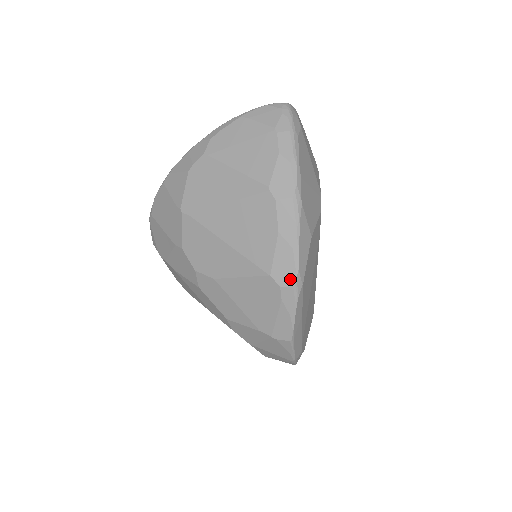
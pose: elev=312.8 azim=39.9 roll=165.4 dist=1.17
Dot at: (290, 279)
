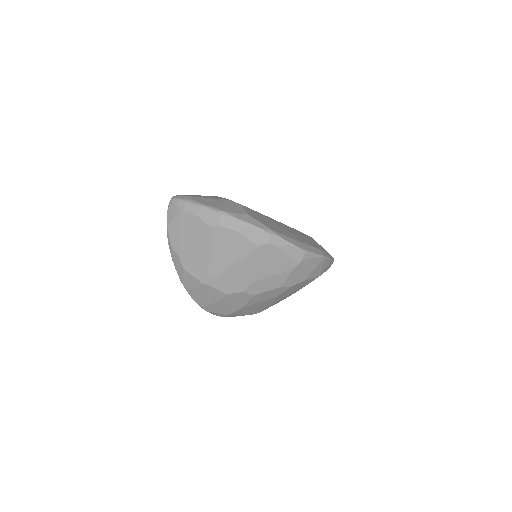
Dot at: (265, 236)
